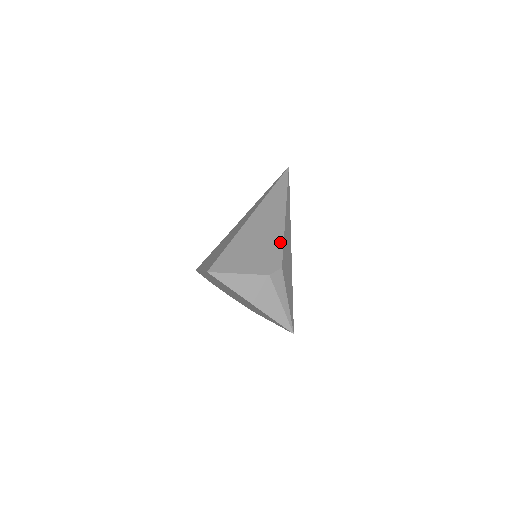
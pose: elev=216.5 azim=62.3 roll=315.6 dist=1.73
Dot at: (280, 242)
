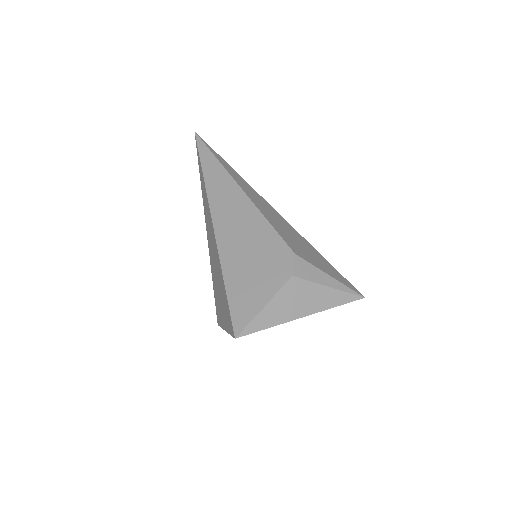
Dot at: (266, 227)
